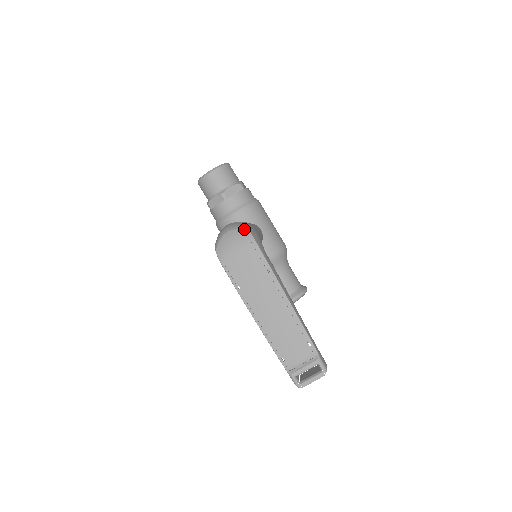
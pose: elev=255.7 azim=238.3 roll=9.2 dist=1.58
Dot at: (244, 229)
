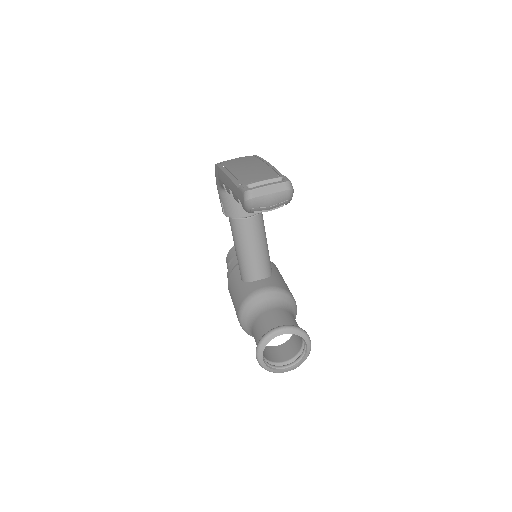
Dot at: occluded
